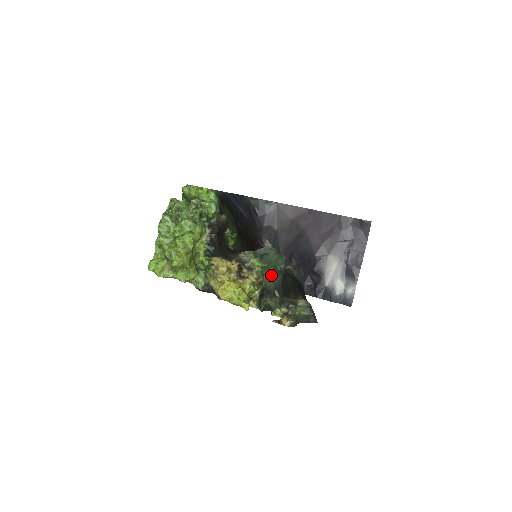
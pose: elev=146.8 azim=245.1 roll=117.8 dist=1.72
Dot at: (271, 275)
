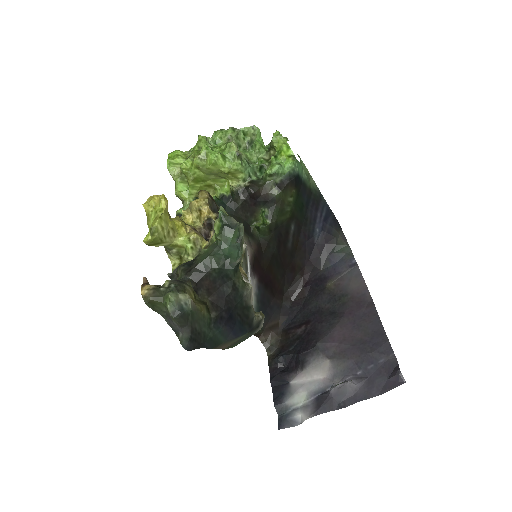
Dot at: (211, 252)
